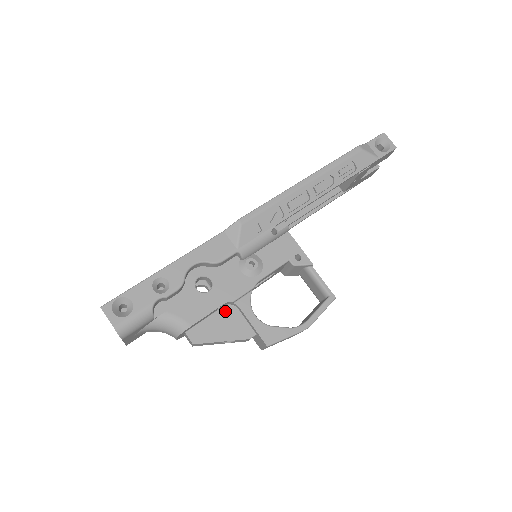
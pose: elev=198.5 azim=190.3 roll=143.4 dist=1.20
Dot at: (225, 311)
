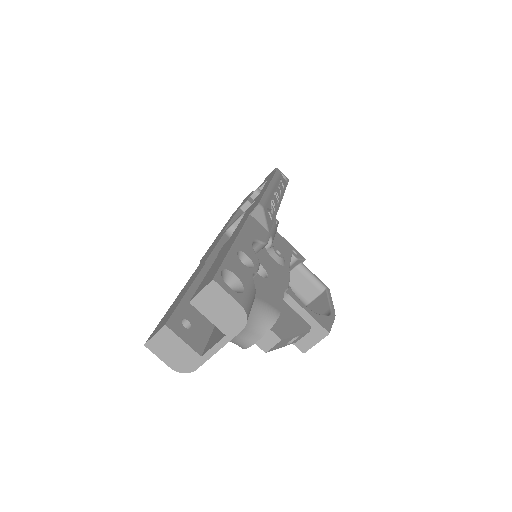
Dot at: occluded
